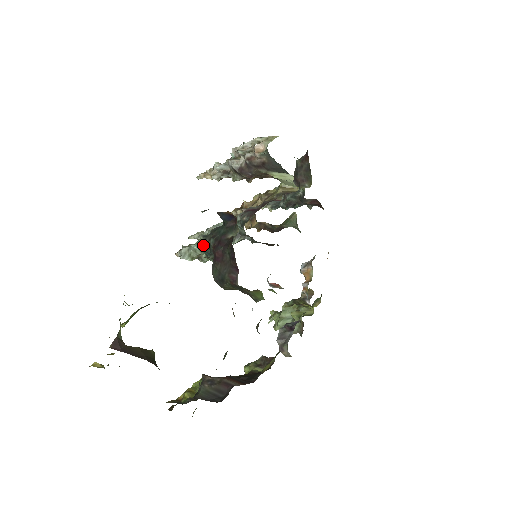
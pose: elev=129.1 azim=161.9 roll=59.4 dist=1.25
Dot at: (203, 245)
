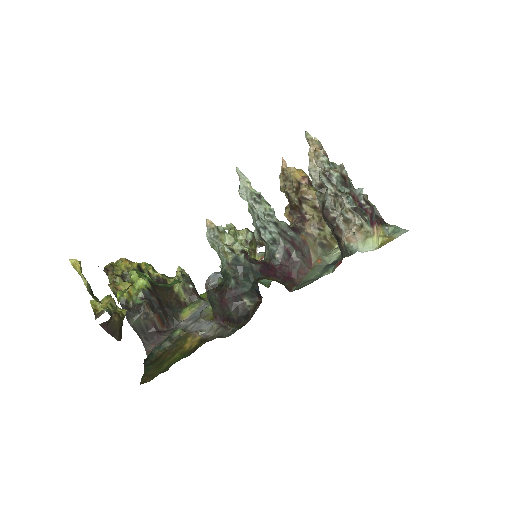
Dot at: (226, 271)
